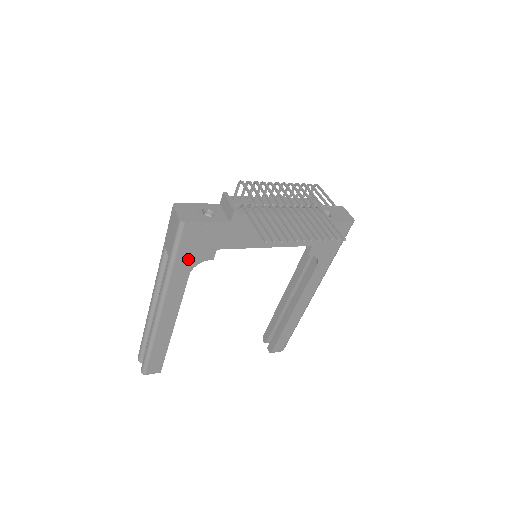
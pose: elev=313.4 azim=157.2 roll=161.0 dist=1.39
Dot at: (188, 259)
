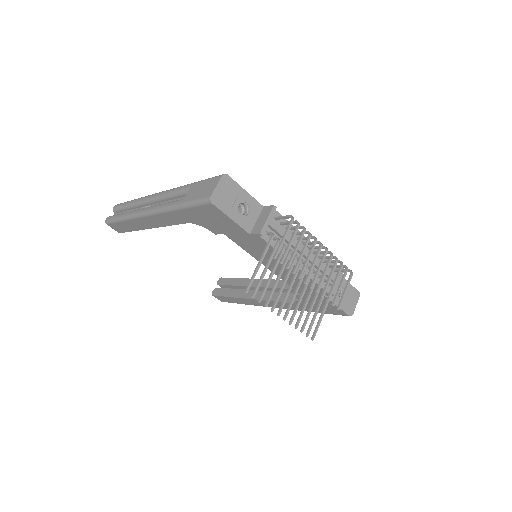
Dot at: (195, 217)
